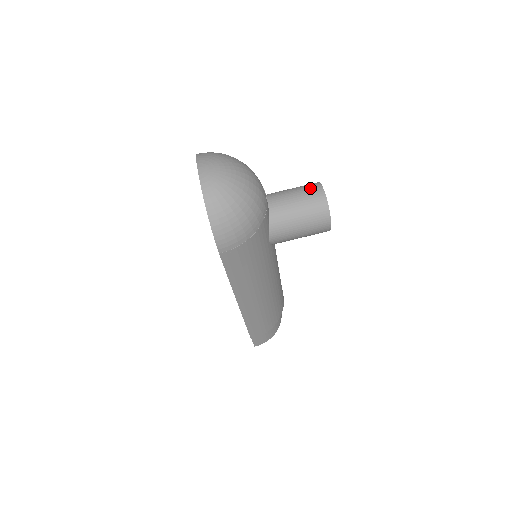
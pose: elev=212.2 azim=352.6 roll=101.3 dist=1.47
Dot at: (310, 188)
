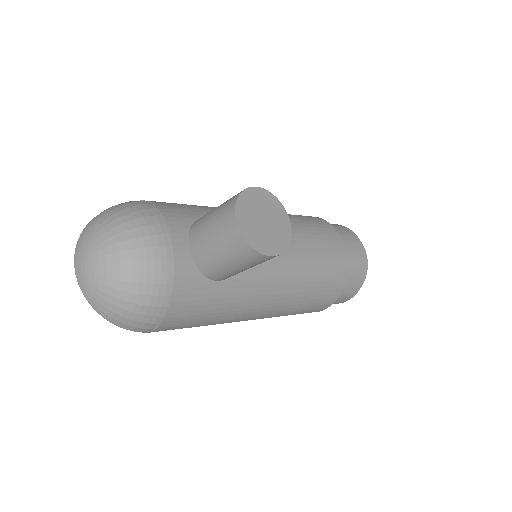
Dot at: (224, 215)
